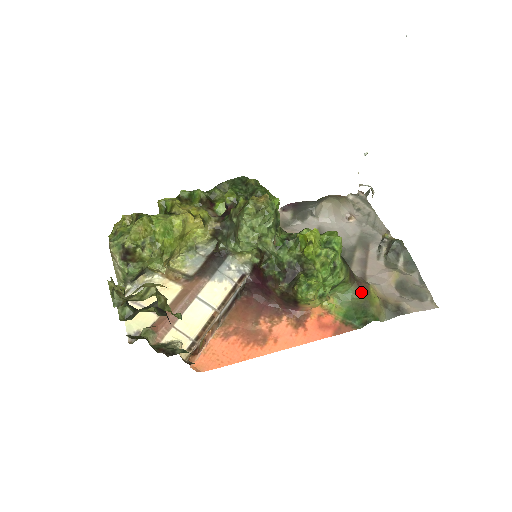
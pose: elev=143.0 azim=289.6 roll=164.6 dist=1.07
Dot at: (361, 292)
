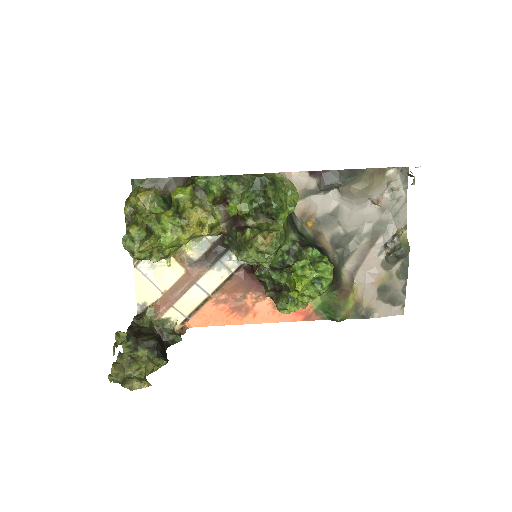
Dot at: (340, 297)
